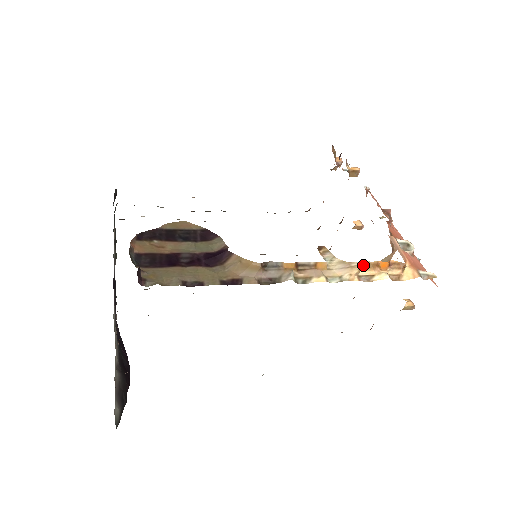
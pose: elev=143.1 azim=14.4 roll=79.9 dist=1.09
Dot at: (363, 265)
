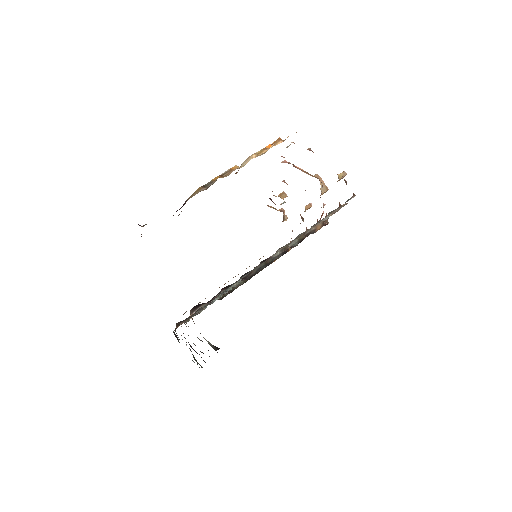
Dot at: (258, 154)
